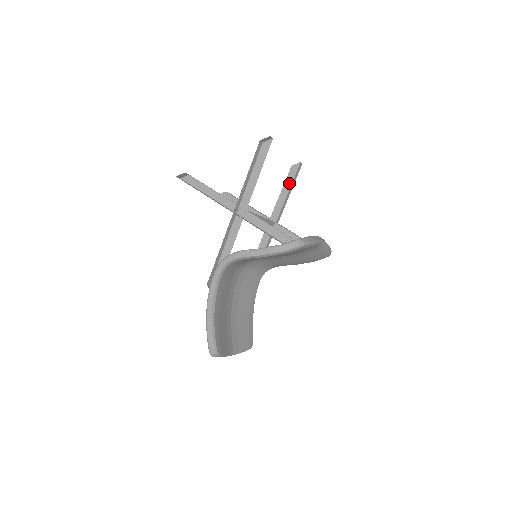
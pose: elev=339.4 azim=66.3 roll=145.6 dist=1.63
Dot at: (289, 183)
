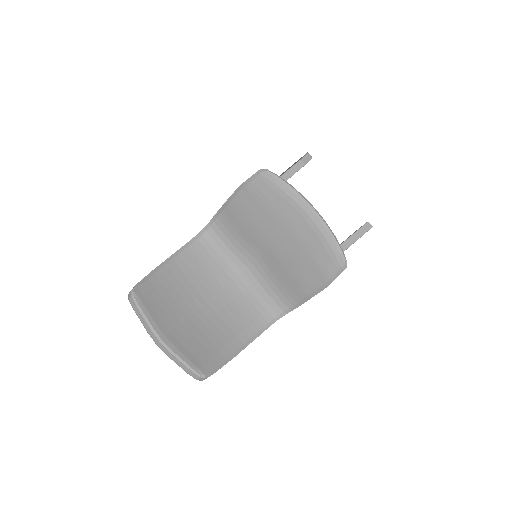
Dot at: (348, 238)
